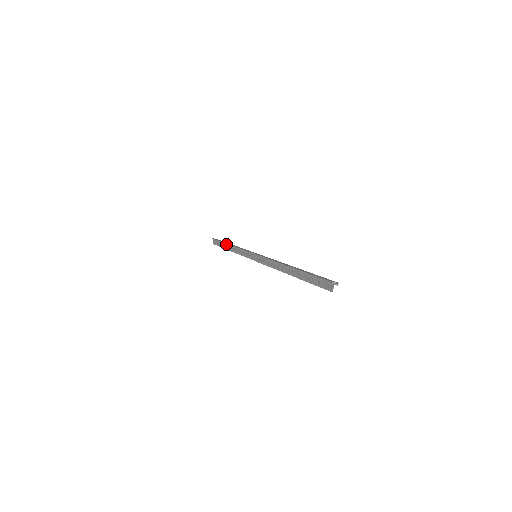
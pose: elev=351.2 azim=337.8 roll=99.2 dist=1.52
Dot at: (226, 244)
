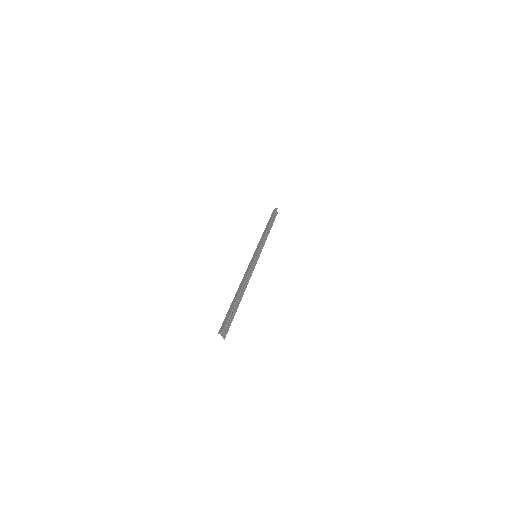
Dot at: (268, 224)
